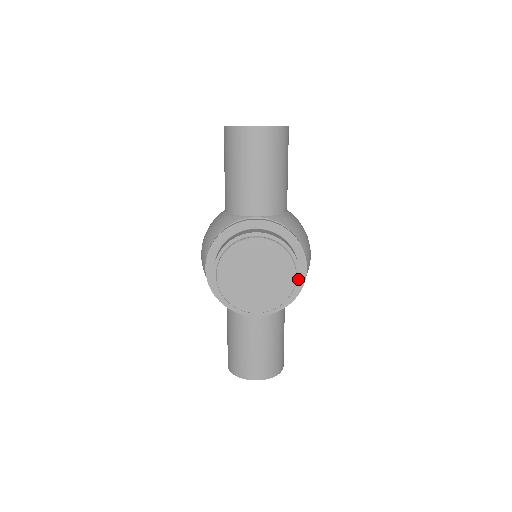
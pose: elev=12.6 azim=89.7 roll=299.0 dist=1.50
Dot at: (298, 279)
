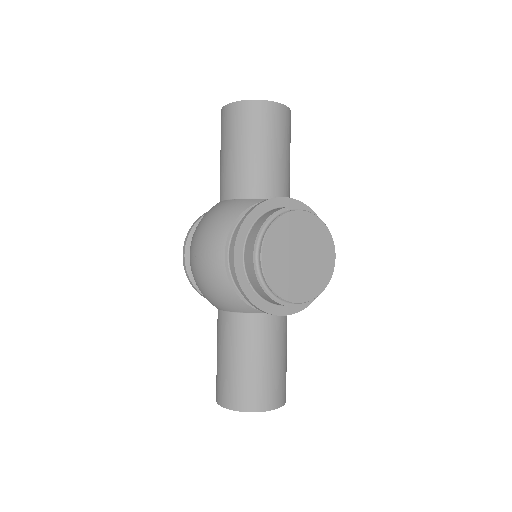
Dot at: occluded
